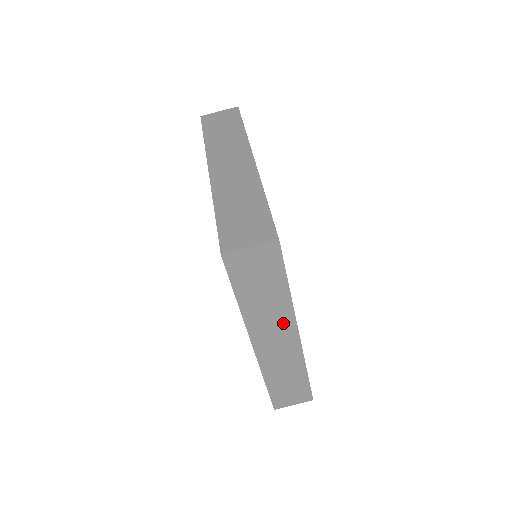
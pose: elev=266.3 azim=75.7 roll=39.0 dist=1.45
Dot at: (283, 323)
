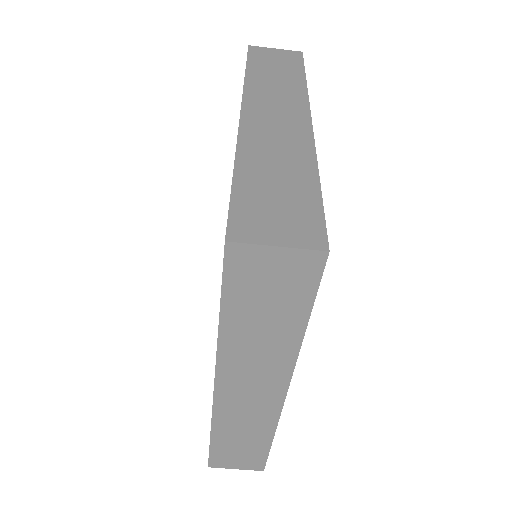
Dot at: (272, 371)
